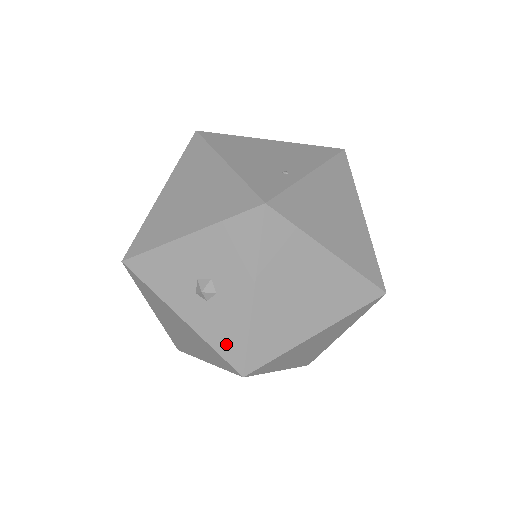
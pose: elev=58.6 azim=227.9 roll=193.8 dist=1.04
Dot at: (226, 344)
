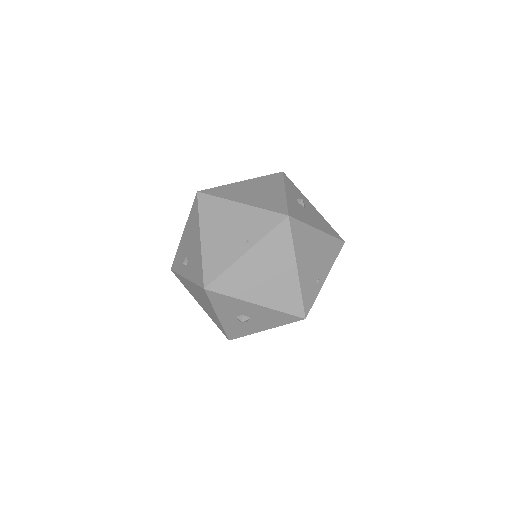
Dot at: (233, 332)
